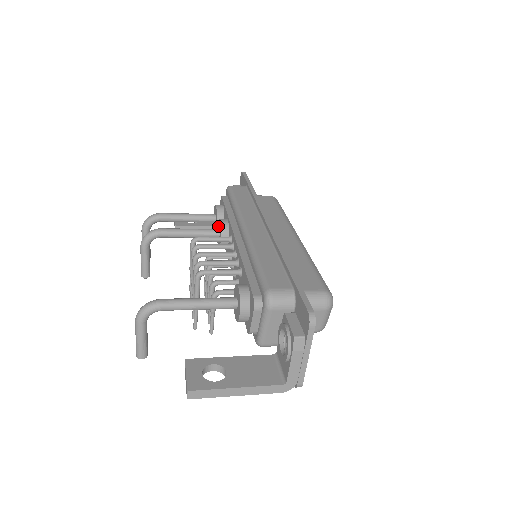
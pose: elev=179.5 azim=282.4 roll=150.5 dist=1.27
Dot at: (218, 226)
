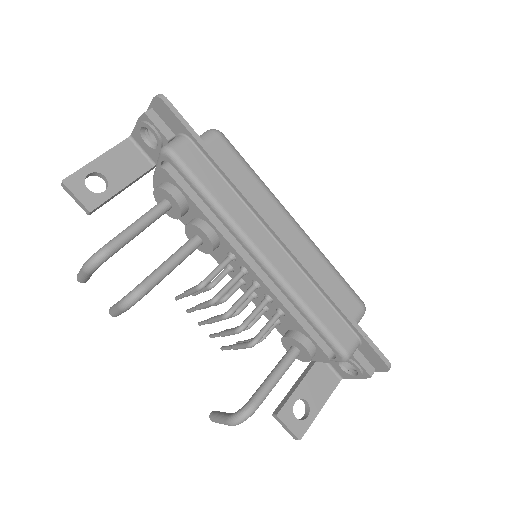
Dot at: (194, 231)
